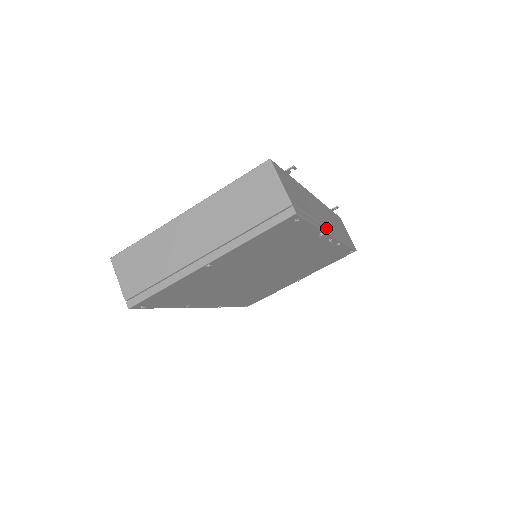
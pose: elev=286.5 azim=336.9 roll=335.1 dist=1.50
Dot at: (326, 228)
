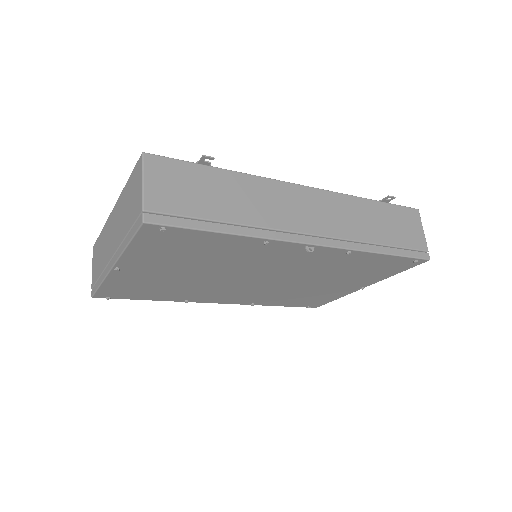
Dot at: (285, 234)
